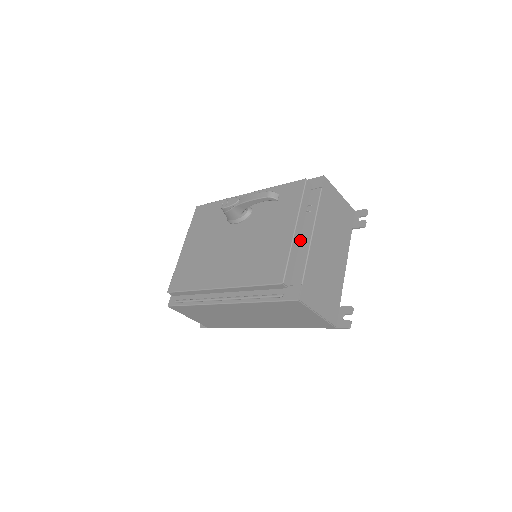
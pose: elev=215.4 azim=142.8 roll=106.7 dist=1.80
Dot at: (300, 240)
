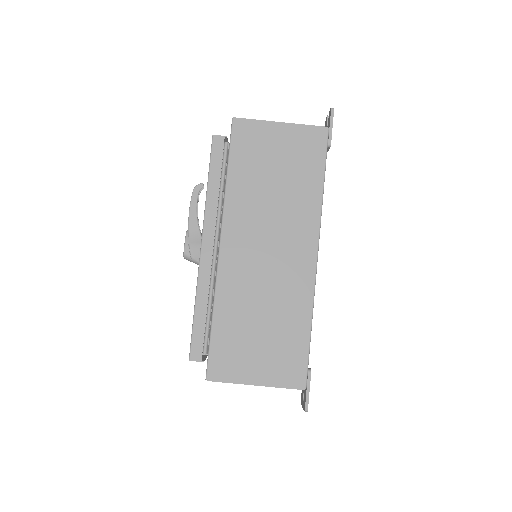
Dot at: occluded
